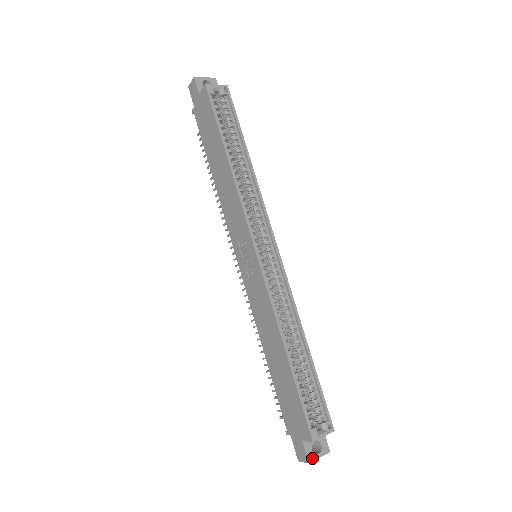
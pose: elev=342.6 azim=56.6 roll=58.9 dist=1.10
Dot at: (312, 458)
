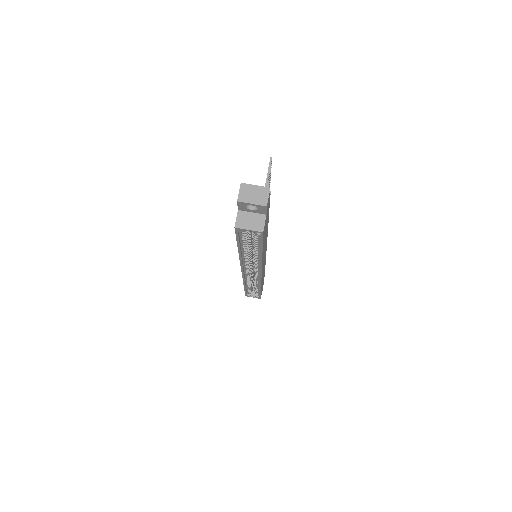
Dot at: occluded
